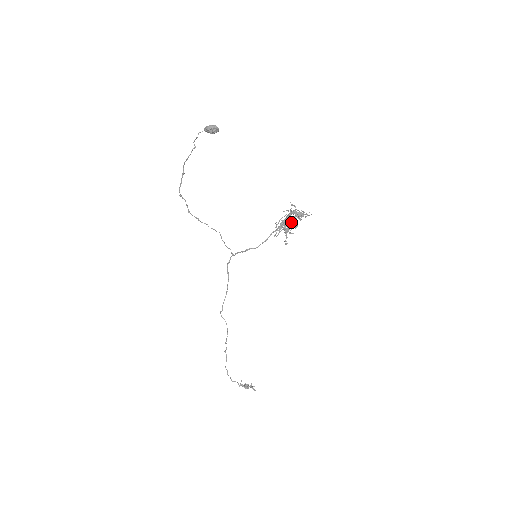
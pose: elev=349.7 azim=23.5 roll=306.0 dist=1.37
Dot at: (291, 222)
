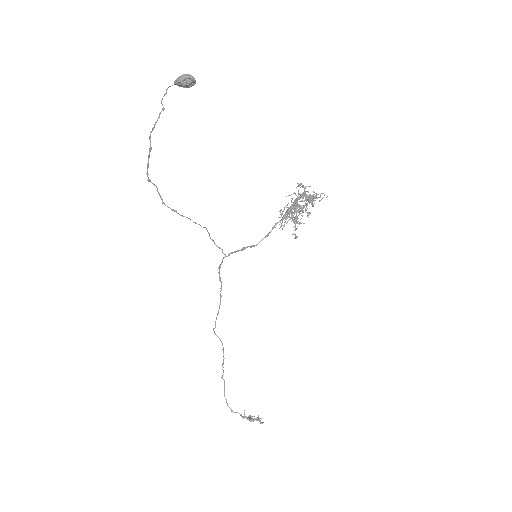
Dot at: (301, 208)
